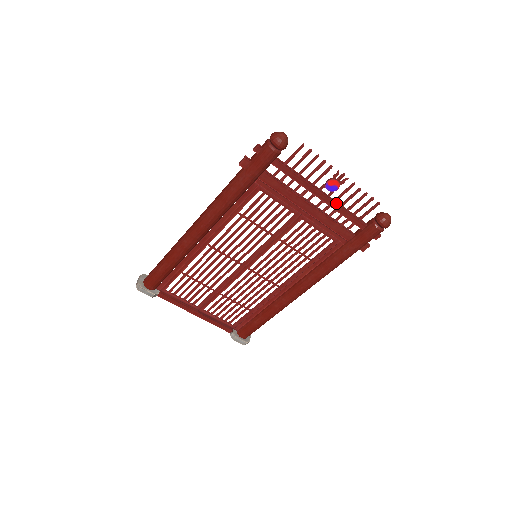
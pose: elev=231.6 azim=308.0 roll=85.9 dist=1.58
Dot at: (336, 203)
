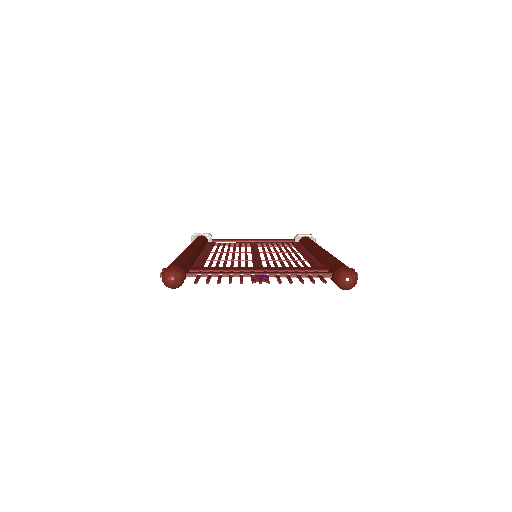
Dot at: occluded
